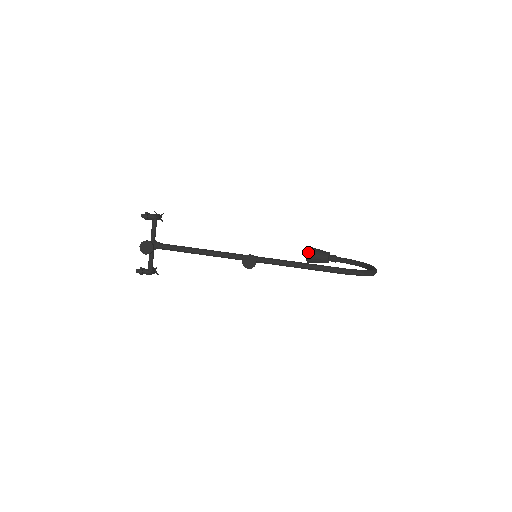
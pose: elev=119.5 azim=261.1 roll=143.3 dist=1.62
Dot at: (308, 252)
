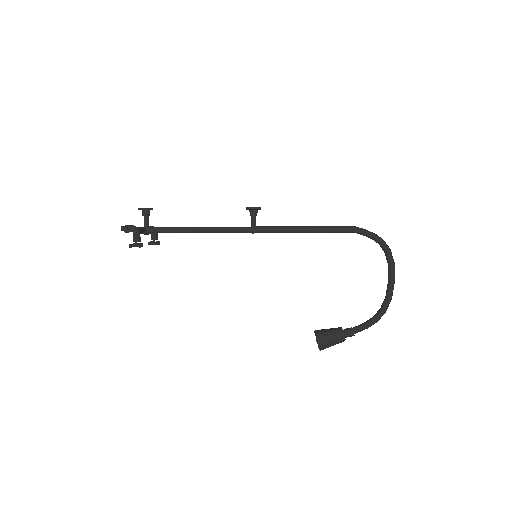
Dot at: (315, 330)
